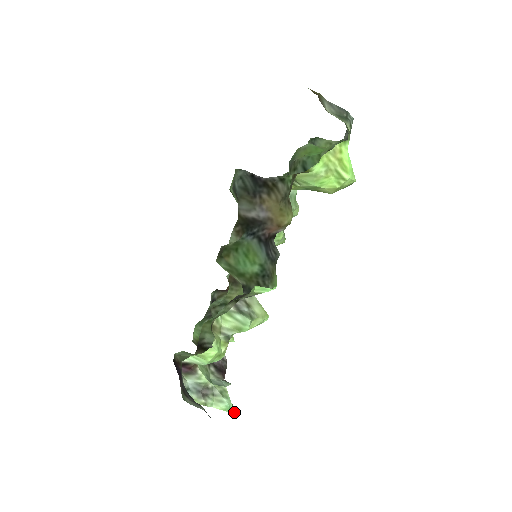
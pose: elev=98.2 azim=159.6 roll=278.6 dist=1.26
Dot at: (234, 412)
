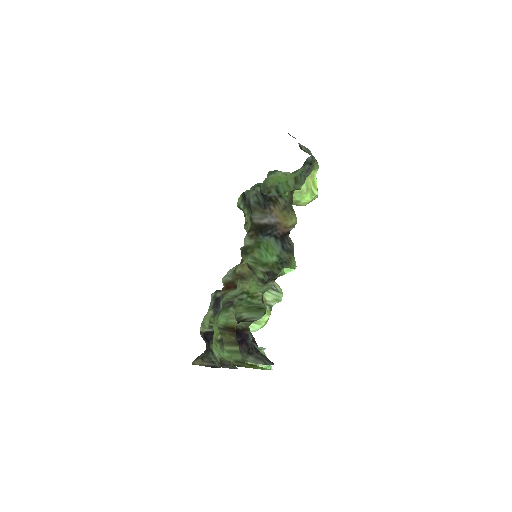
Dot at: occluded
